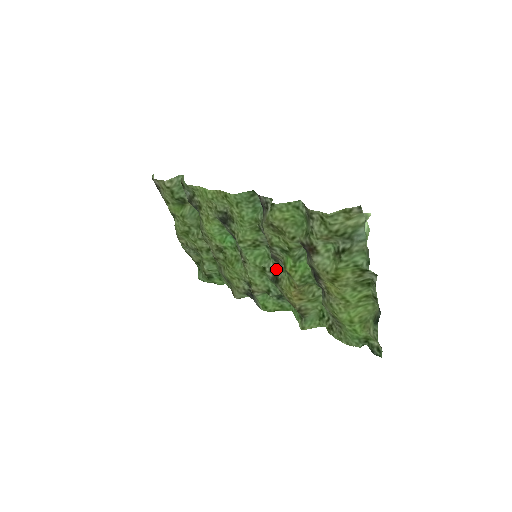
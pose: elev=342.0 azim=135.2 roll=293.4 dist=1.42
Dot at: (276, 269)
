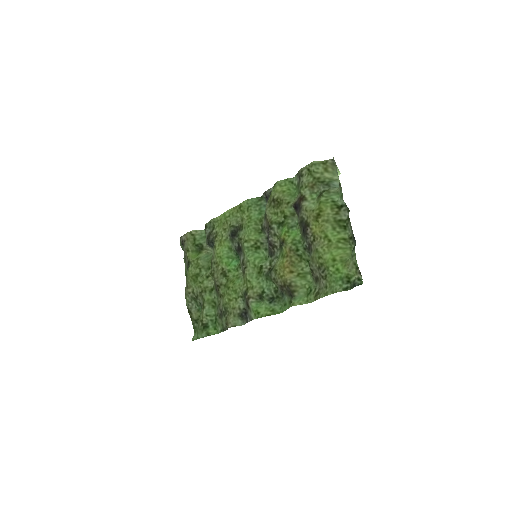
Dot at: (271, 265)
